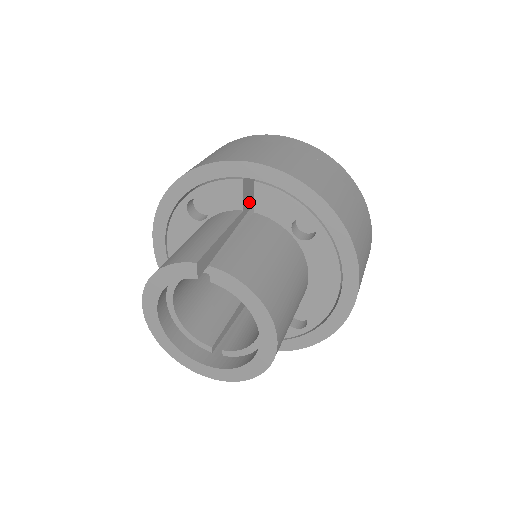
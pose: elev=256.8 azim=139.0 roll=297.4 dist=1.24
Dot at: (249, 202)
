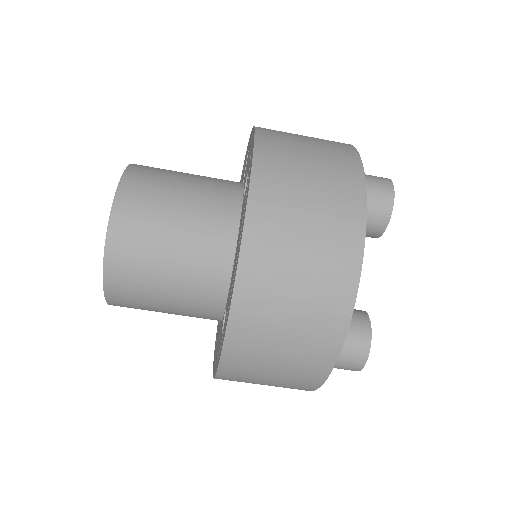
Dot at: occluded
